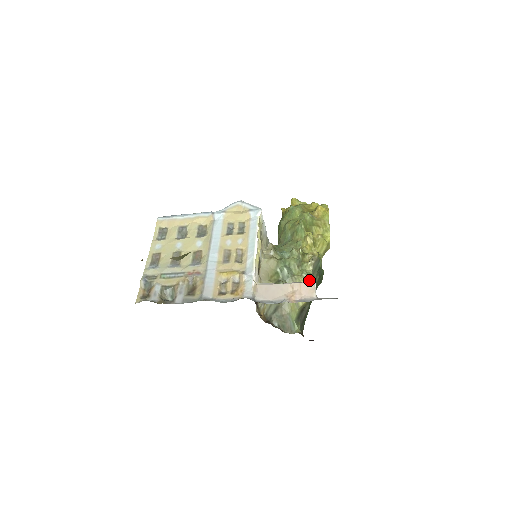
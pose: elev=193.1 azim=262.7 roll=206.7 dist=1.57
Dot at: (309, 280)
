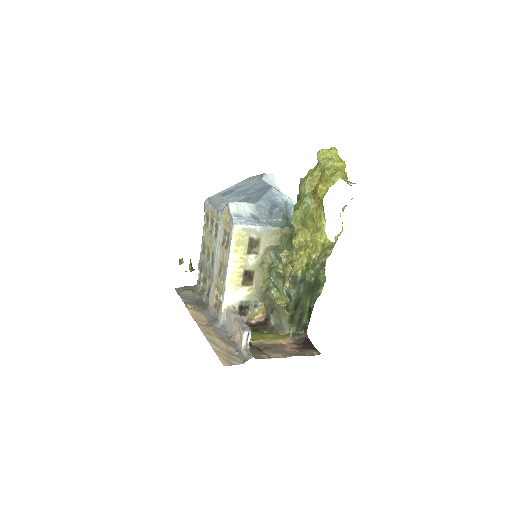
Dot at: (288, 295)
